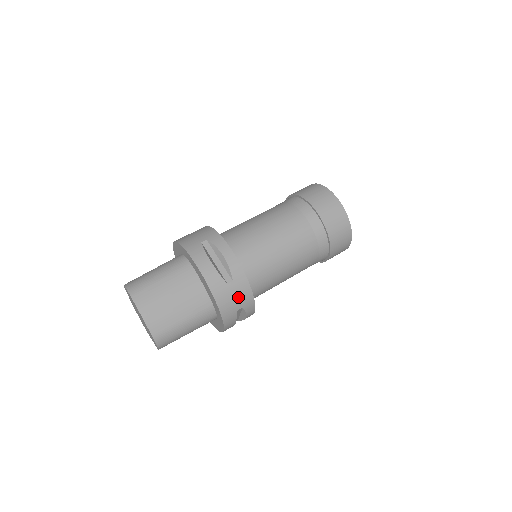
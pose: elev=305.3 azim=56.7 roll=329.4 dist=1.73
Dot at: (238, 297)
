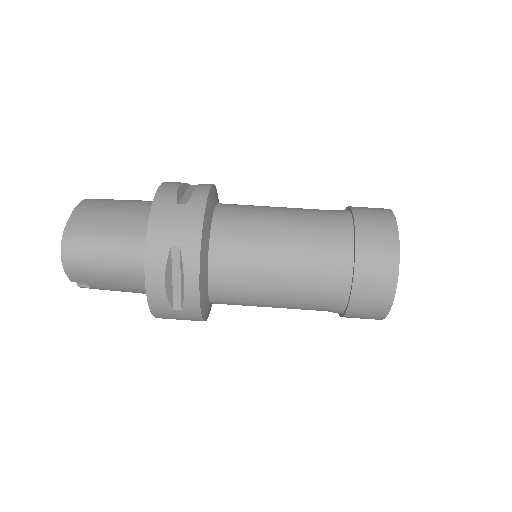
Dot at: (180, 225)
